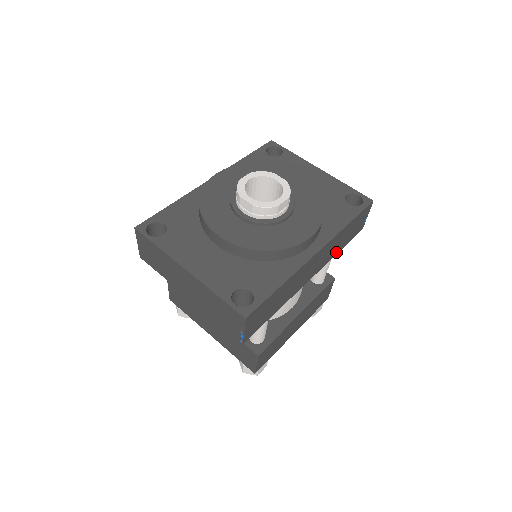
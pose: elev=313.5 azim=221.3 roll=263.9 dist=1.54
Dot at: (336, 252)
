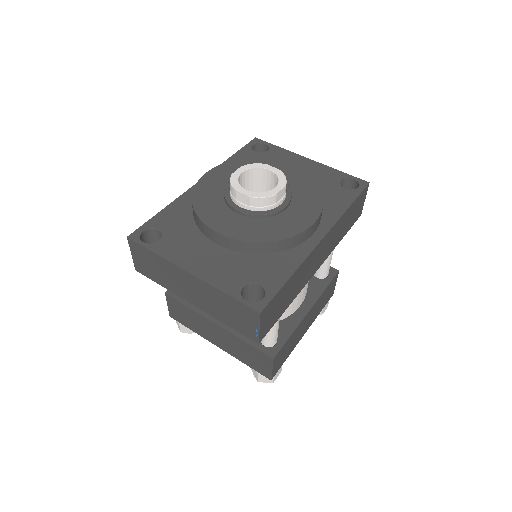
Dot at: (339, 240)
